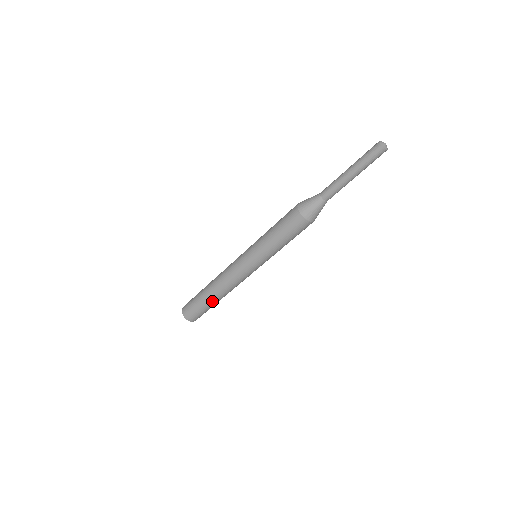
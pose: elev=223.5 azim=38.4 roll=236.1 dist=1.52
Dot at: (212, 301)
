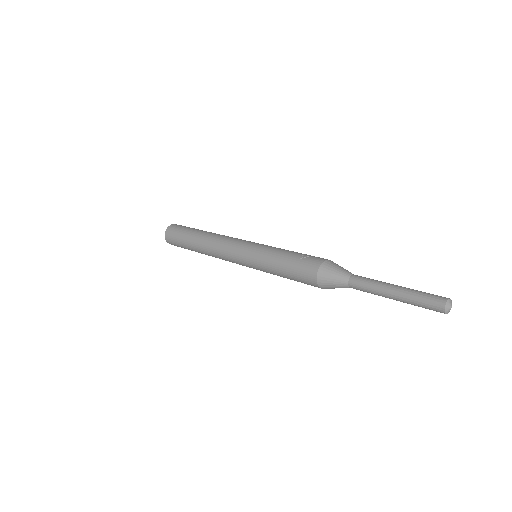
Dot at: (196, 251)
